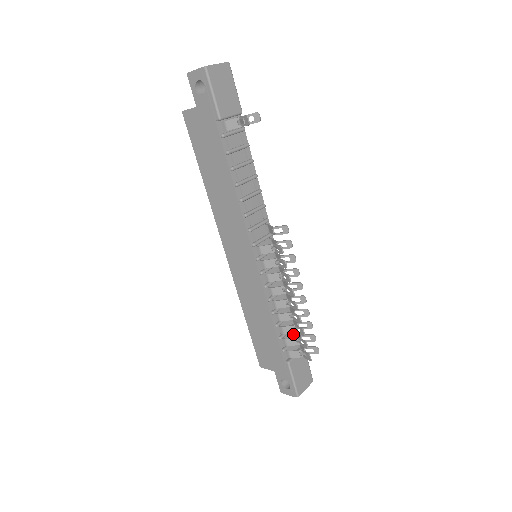
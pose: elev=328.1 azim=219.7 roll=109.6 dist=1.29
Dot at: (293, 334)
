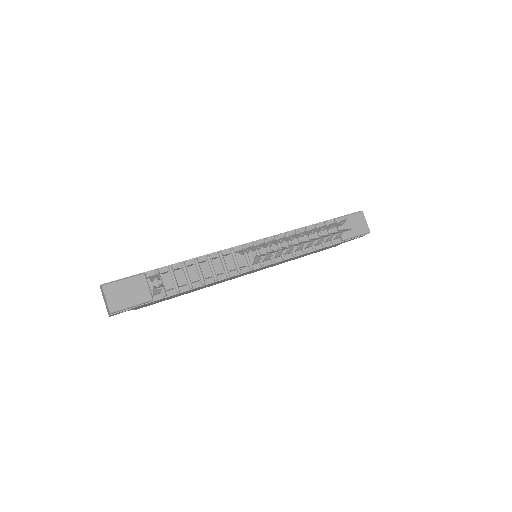
Dot at: occluded
